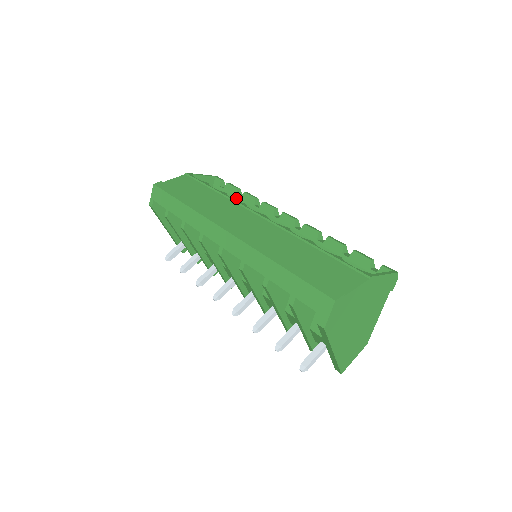
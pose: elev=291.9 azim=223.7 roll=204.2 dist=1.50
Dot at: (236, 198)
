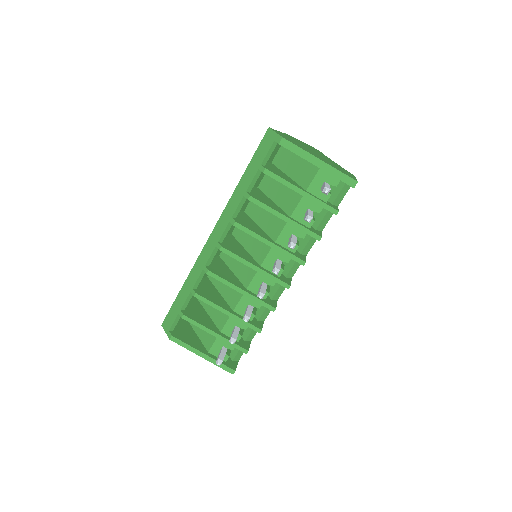
Dot at: occluded
